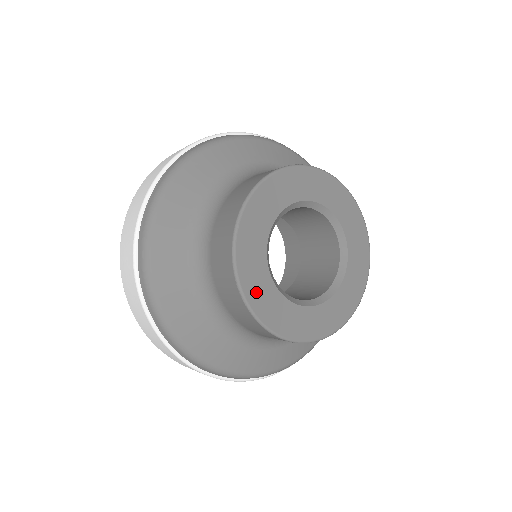
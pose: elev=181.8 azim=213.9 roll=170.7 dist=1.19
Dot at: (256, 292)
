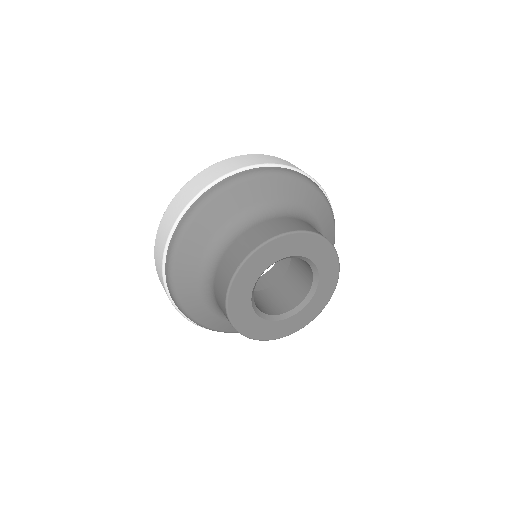
Dot at: (271, 333)
